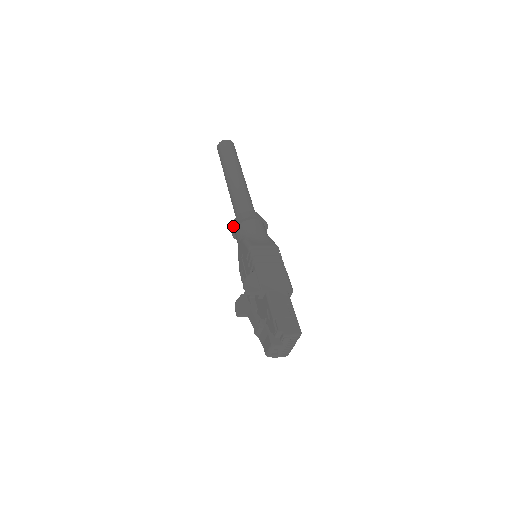
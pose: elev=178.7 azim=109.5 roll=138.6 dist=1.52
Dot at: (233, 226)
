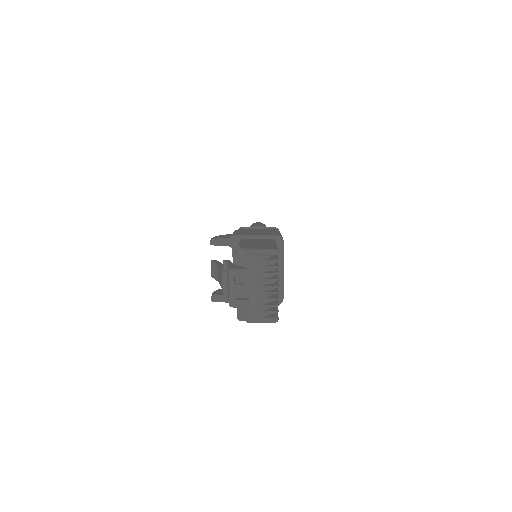
Dot at: occluded
